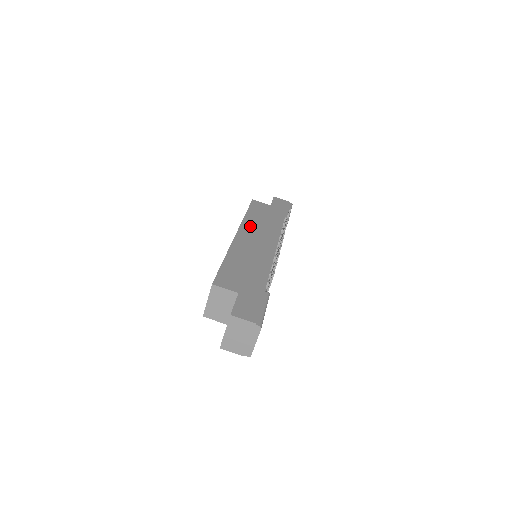
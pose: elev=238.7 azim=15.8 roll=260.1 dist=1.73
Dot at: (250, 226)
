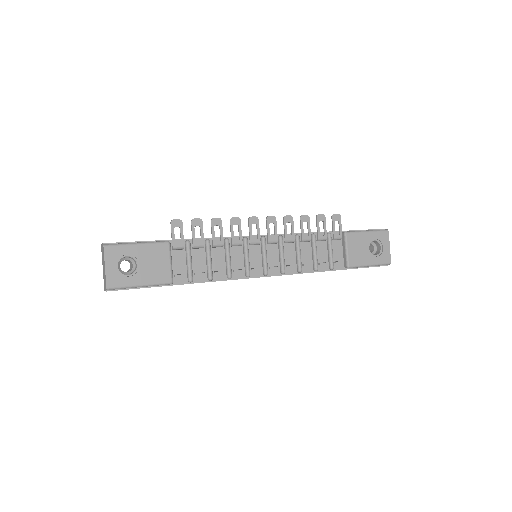
Dot at: occluded
